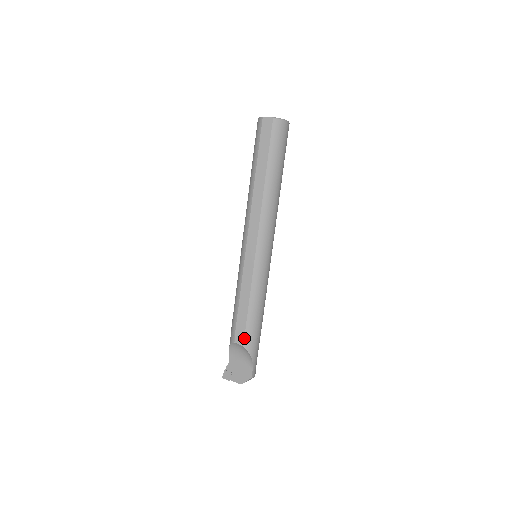
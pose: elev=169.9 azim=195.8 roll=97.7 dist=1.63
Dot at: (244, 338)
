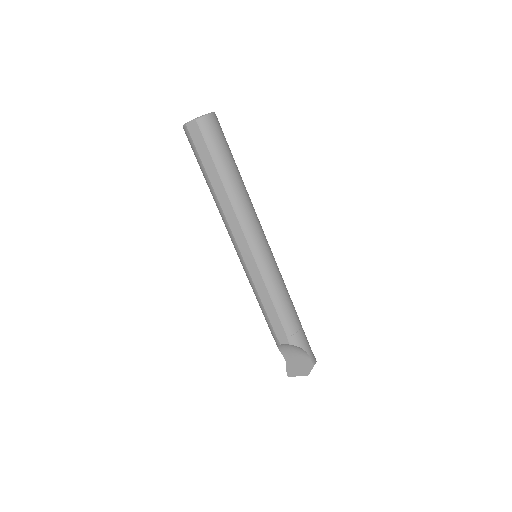
Dot at: (287, 337)
